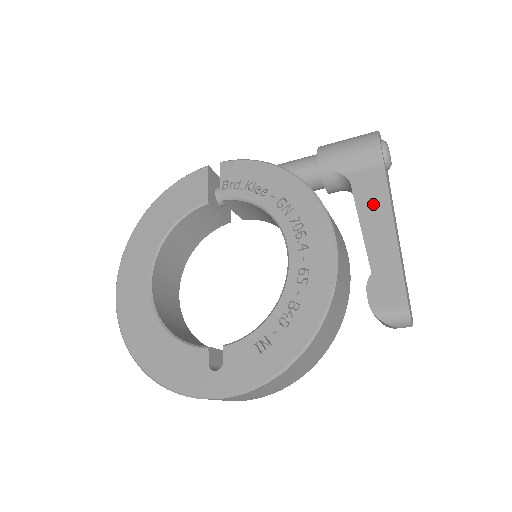
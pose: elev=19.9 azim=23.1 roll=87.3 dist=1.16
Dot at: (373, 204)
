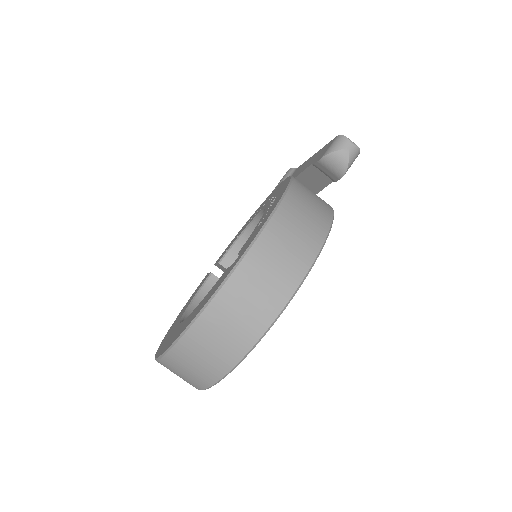
Dot at: (299, 170)
